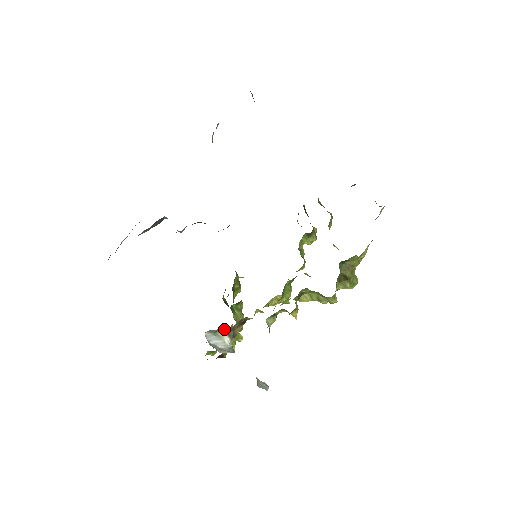
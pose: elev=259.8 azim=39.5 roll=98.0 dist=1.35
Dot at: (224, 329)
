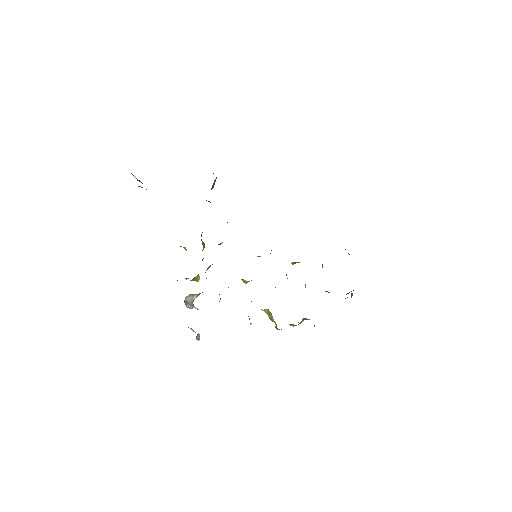
Dot at: (199, 293)
